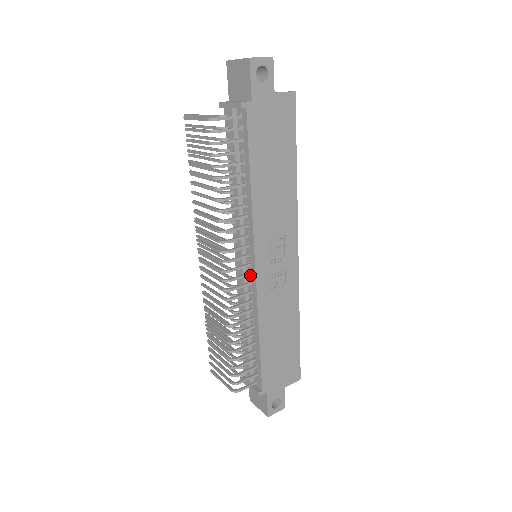
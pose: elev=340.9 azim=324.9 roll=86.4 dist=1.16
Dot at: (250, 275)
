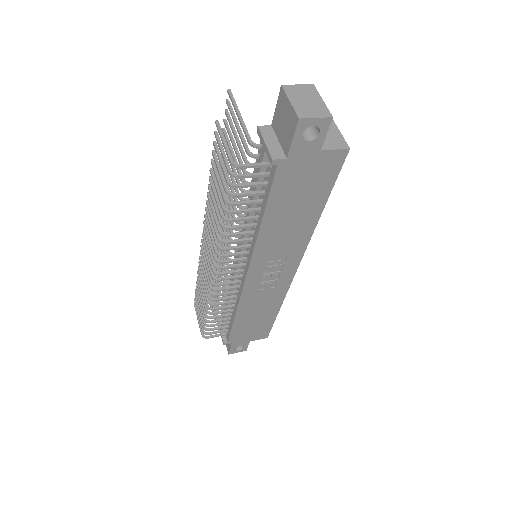
Dot at: (241, 277)
